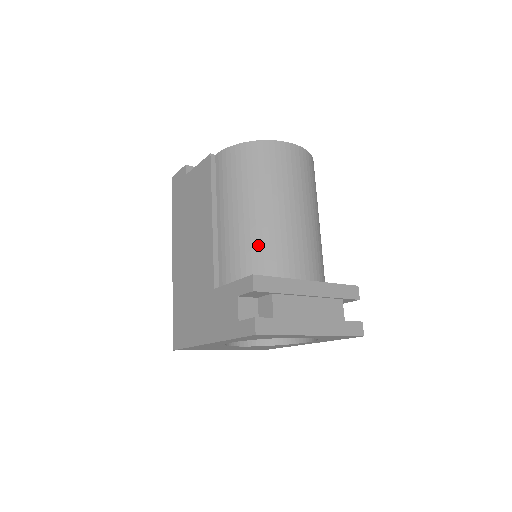
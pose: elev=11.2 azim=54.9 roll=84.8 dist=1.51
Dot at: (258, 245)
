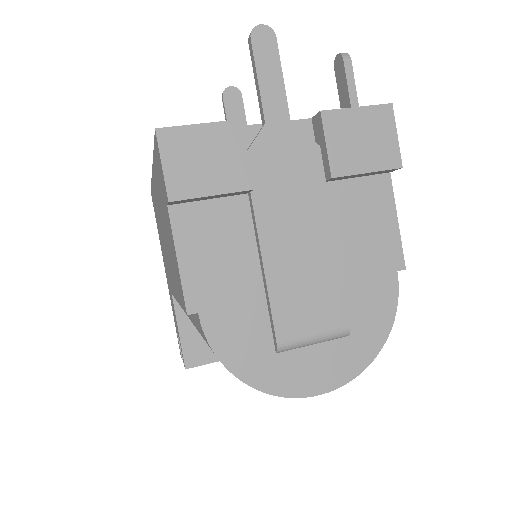
Dot at: occluded
